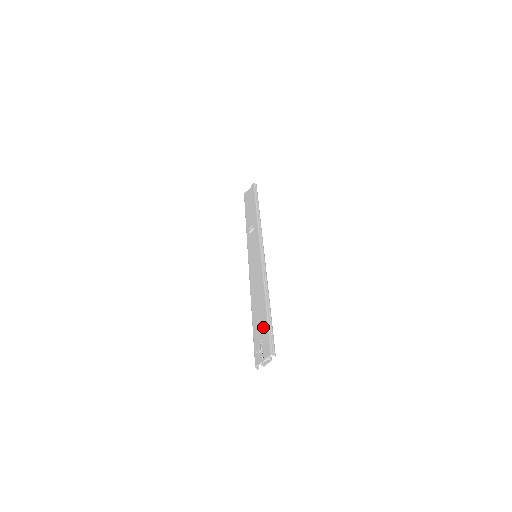
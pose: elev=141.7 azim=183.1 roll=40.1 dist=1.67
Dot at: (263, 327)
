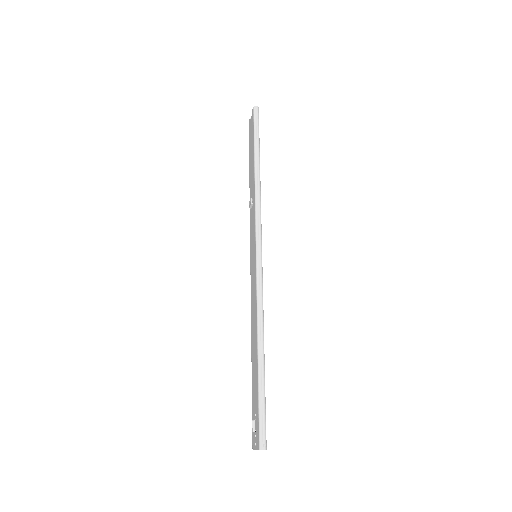
Dot at: (255, 396)
